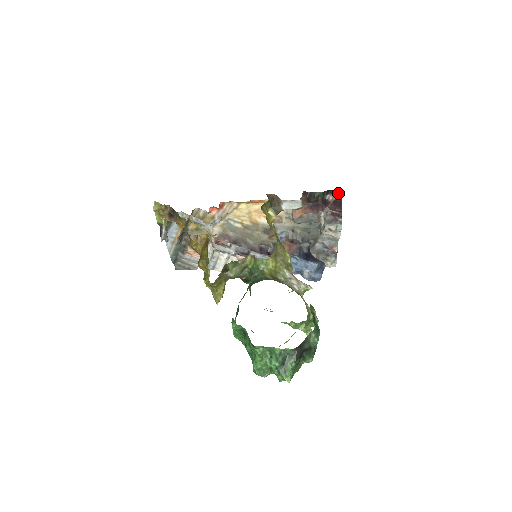
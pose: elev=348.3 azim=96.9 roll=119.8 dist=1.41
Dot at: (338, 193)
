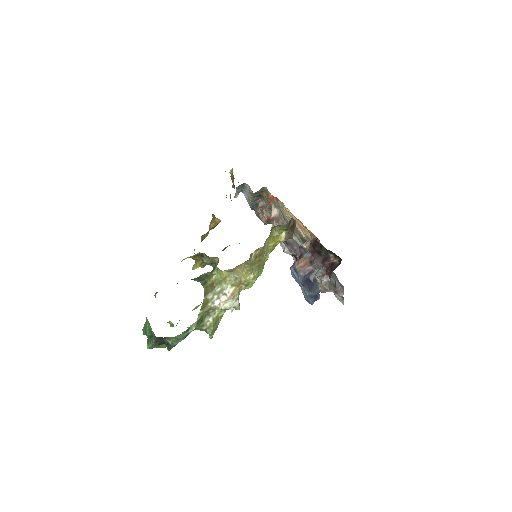
Dot at: (339, 259)
